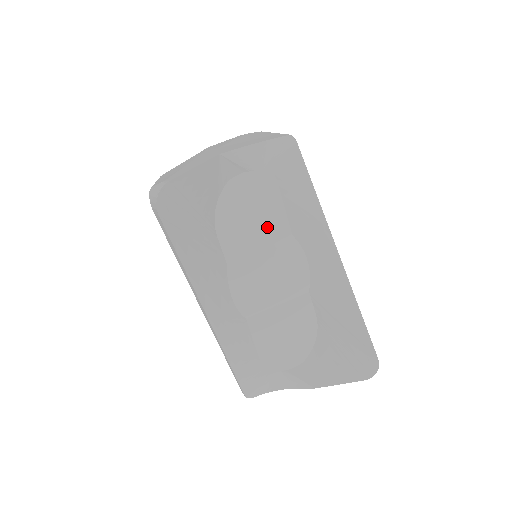
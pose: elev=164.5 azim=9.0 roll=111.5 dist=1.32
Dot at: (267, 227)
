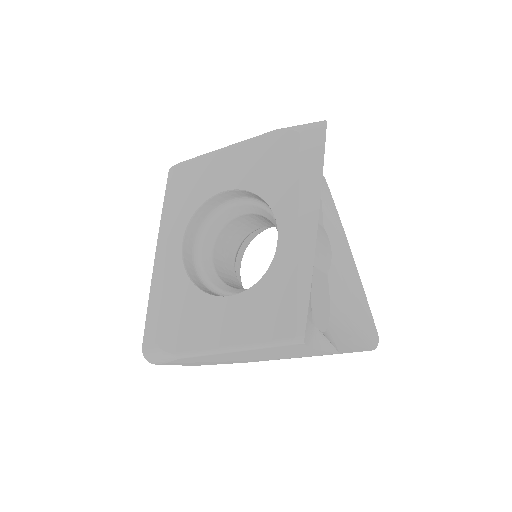
Dot at: occluded
